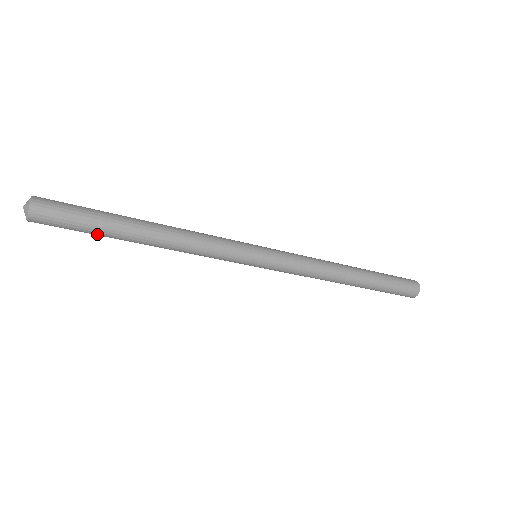
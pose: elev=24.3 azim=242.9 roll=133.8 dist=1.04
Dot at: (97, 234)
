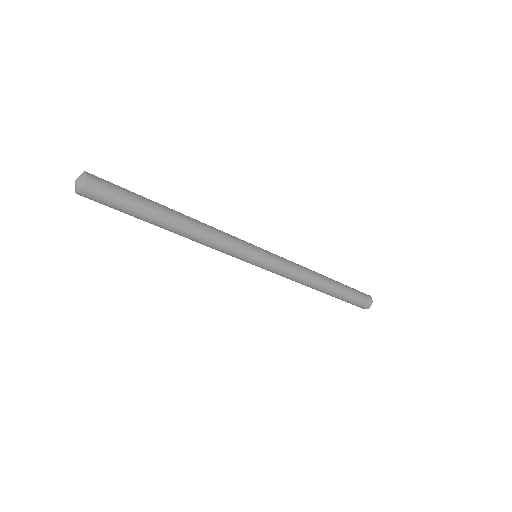
Dot at: (133, 216)
